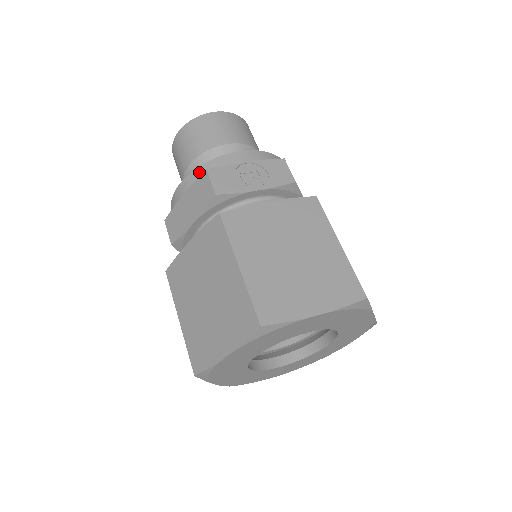
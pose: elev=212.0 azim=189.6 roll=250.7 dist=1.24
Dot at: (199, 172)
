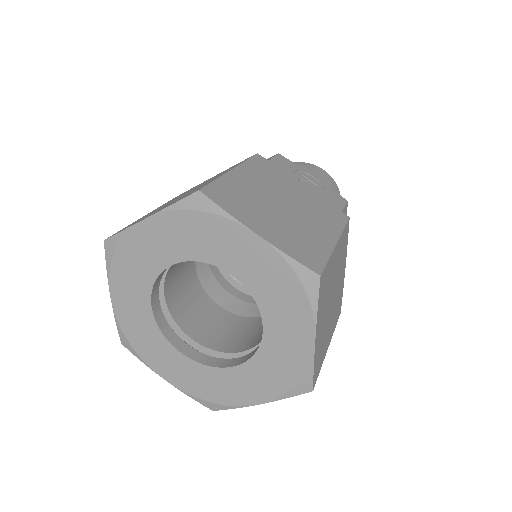
Dot at: occluded
